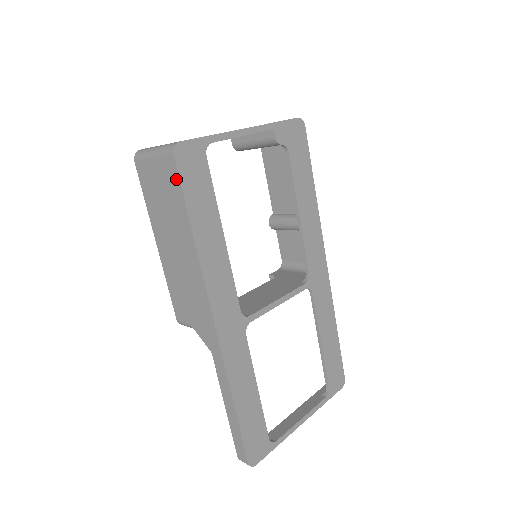
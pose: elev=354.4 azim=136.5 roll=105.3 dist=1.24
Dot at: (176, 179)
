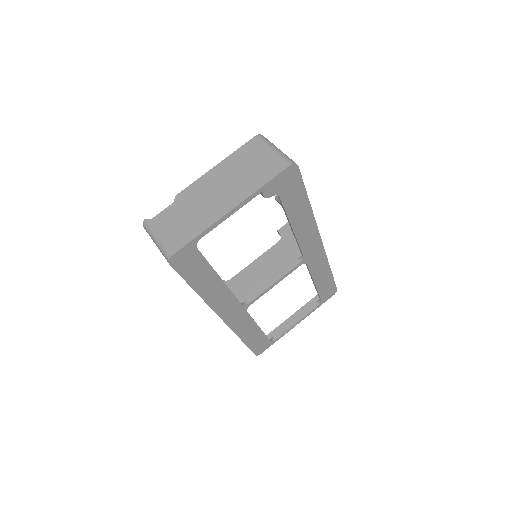
Dot at: (176, 271)
